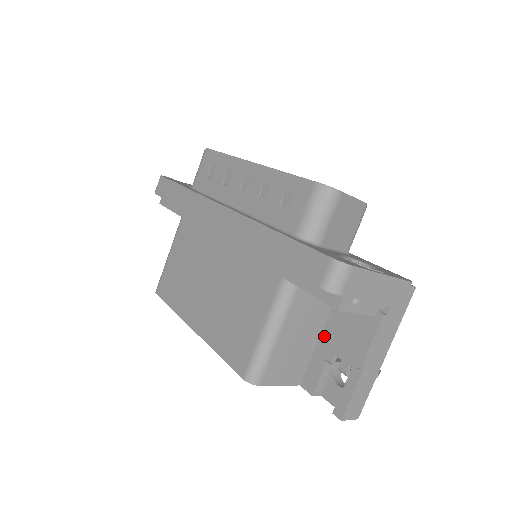
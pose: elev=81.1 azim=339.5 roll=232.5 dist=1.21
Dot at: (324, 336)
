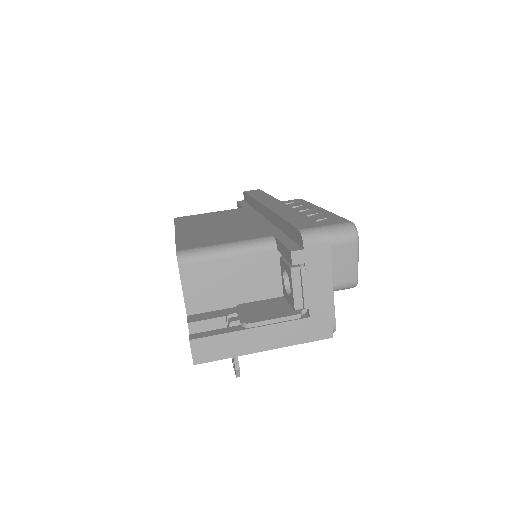
Dot at: (244, 304)
